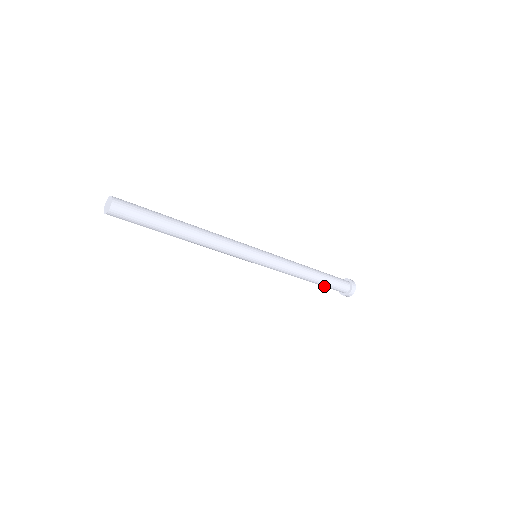
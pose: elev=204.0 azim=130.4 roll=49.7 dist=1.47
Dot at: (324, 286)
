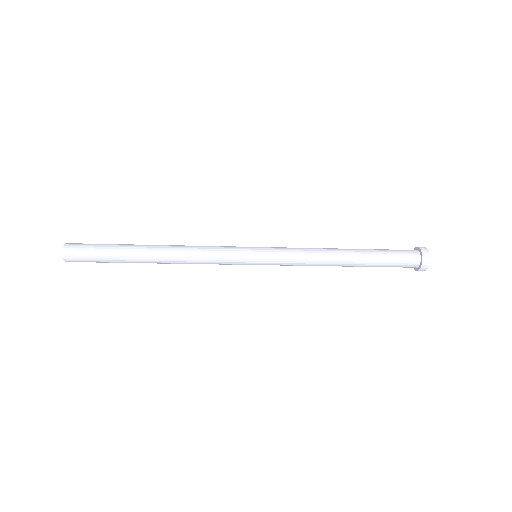
Dot at: (375, 266)
